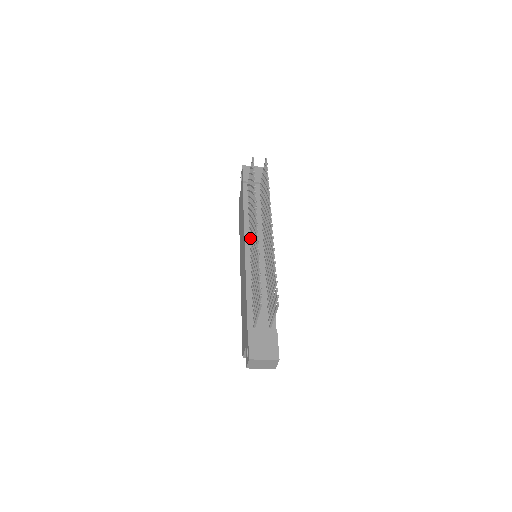
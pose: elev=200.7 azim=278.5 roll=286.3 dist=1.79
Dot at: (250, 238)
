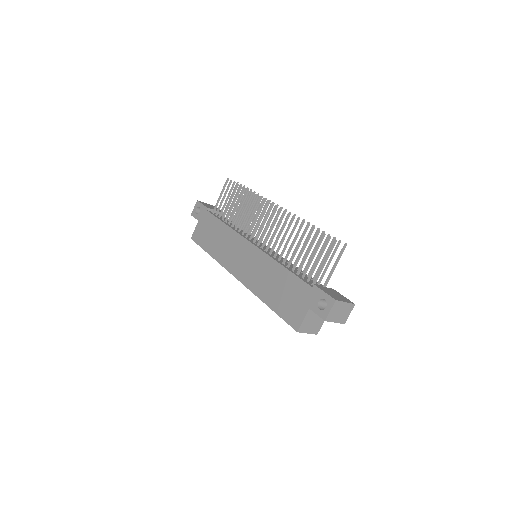
Dot at: (251, 236)
